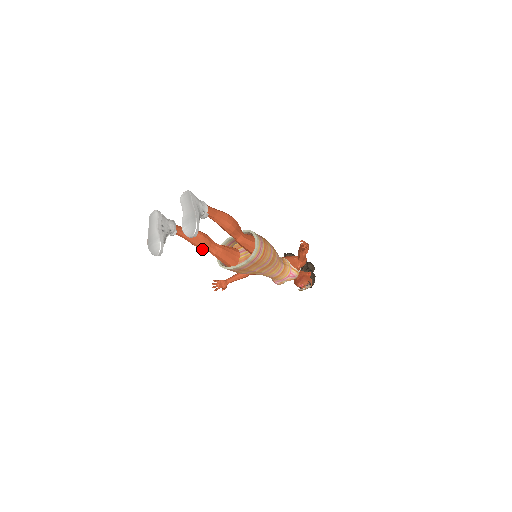
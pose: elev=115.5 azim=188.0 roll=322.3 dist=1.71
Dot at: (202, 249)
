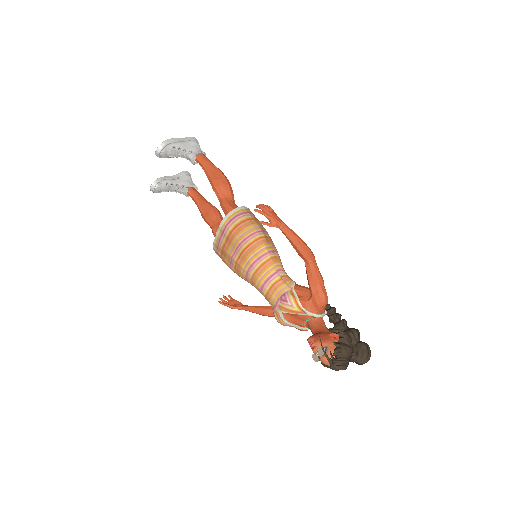
Dot at: (207, 223)
